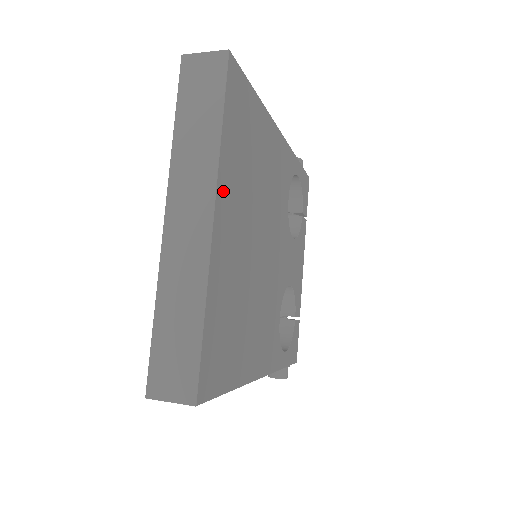
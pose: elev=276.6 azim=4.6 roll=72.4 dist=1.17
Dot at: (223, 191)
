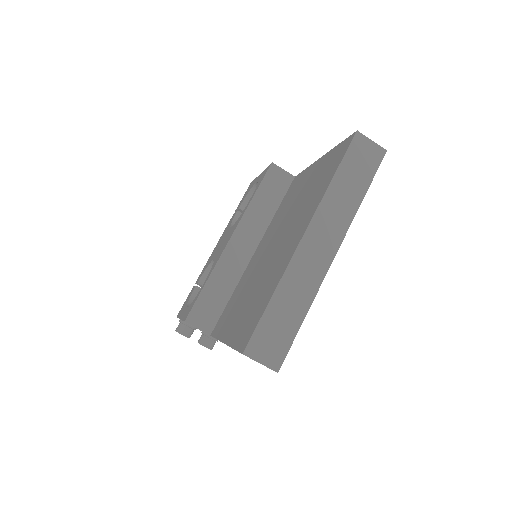
Dot at: occluded
